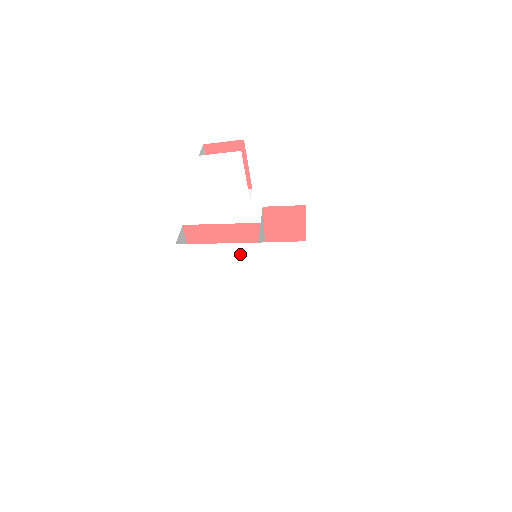
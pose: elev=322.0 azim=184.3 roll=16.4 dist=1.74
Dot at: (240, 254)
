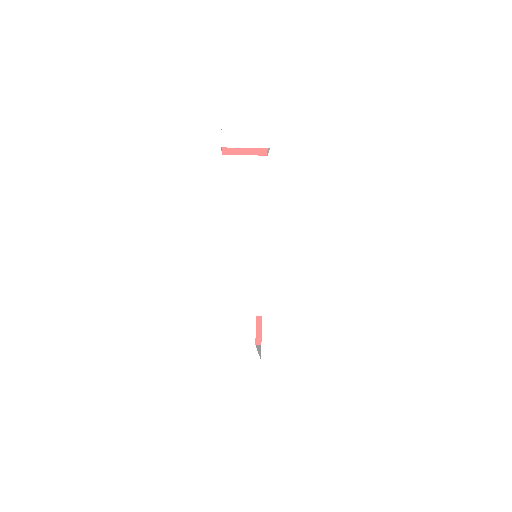
Dot at: (244, 226)
